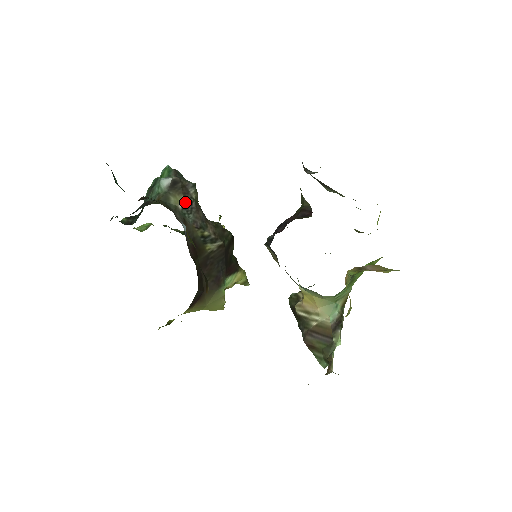
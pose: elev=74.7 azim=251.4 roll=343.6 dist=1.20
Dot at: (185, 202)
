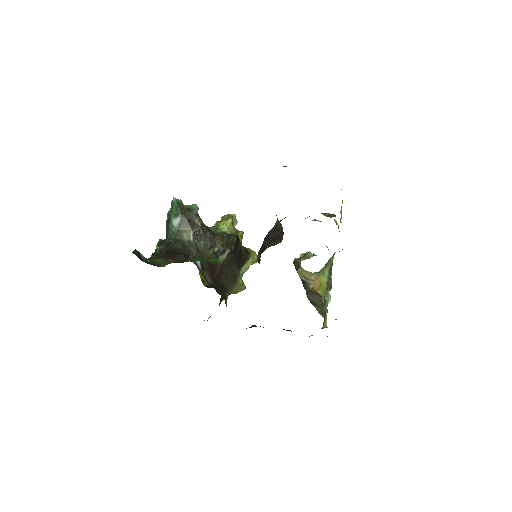
Dot at: (194, 233)
